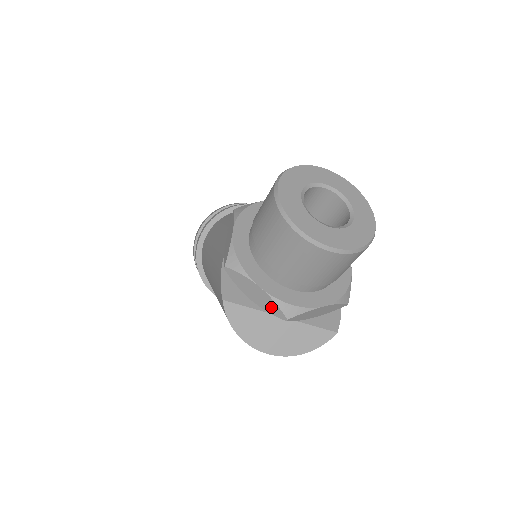
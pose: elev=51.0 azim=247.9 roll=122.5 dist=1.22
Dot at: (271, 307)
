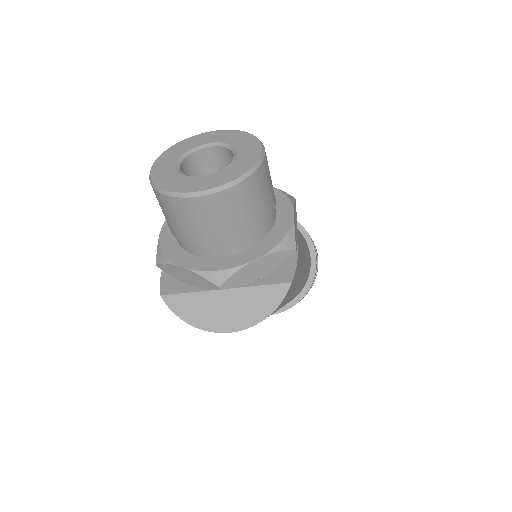
Dot at: (203, 282)
